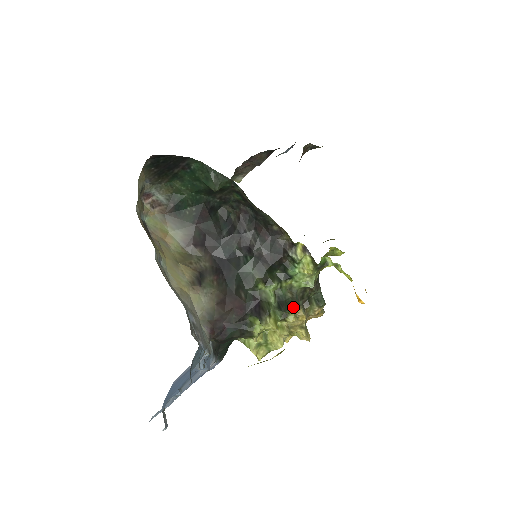
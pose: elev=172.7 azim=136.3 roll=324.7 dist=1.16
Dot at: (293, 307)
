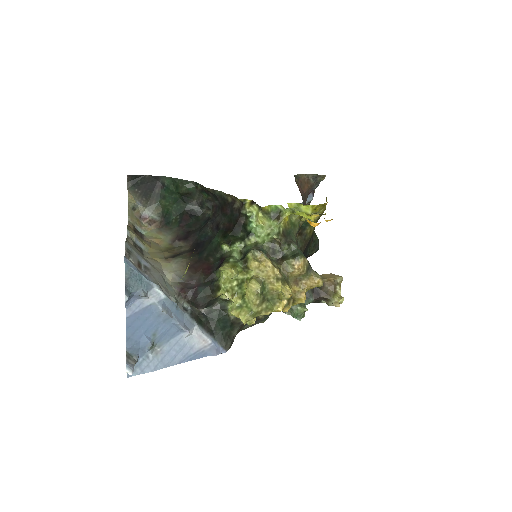
Dot at: (250, 251)
